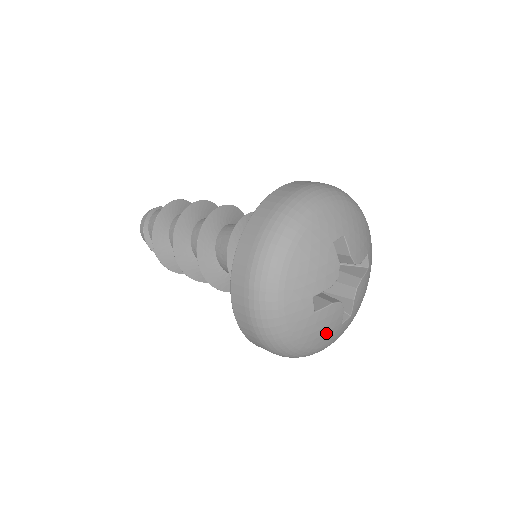
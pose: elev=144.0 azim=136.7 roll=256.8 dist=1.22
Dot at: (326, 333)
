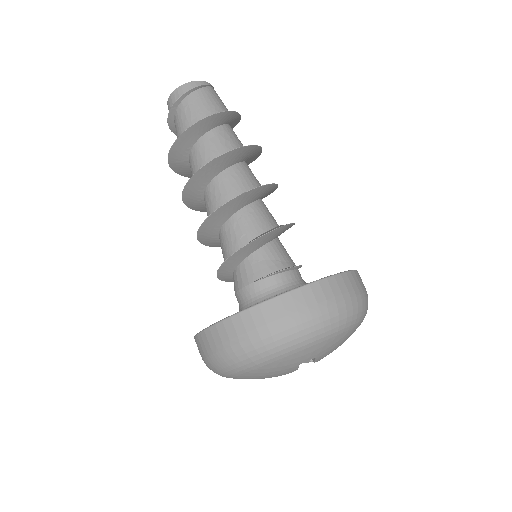
Dot at: occluded
